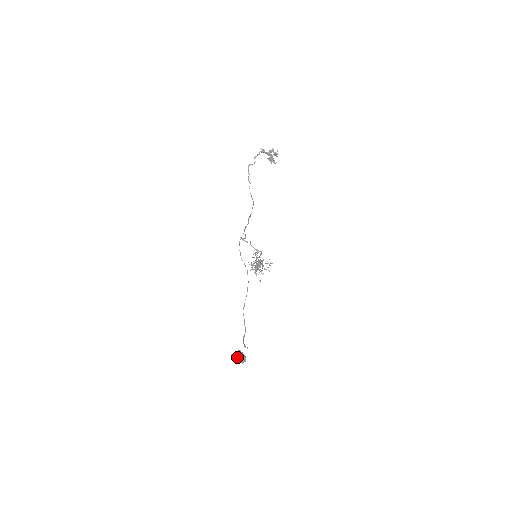
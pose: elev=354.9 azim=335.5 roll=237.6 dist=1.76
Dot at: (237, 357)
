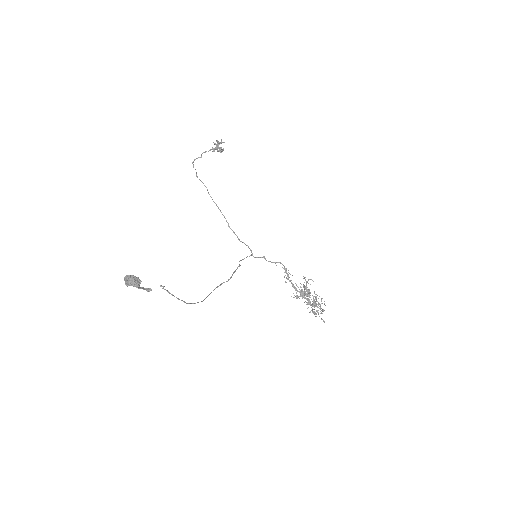
Dot at: (124, 278)
